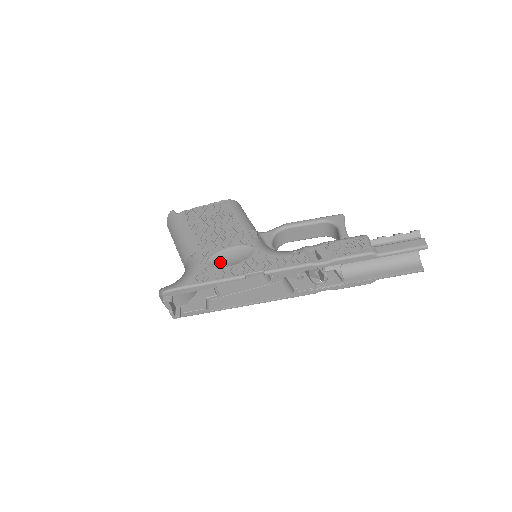
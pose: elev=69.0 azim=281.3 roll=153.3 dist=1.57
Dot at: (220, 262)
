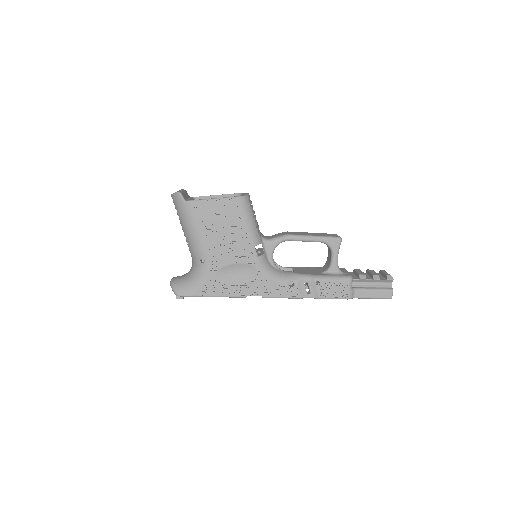
Dot at: (226, 276)
